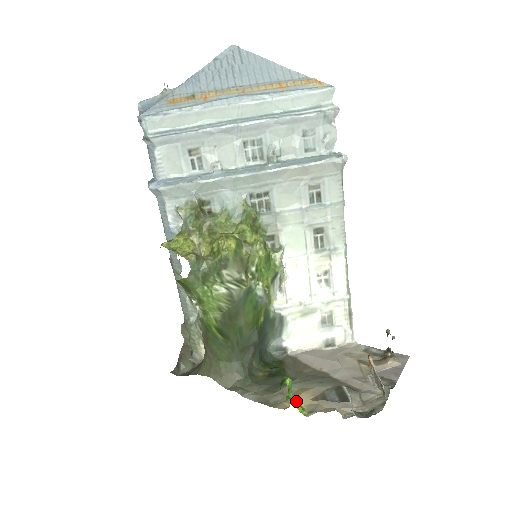
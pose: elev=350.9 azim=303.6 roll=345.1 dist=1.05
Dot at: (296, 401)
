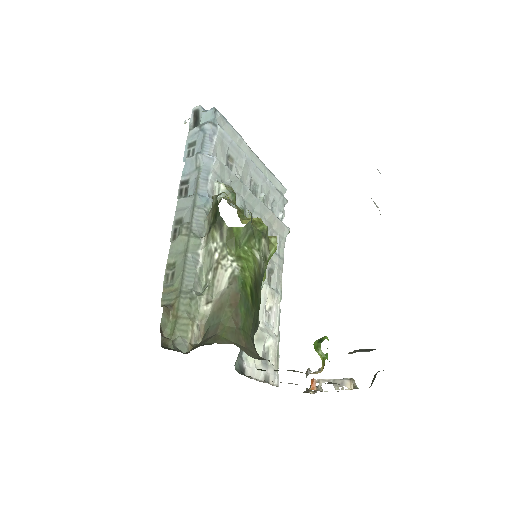
Dot at: occluded
